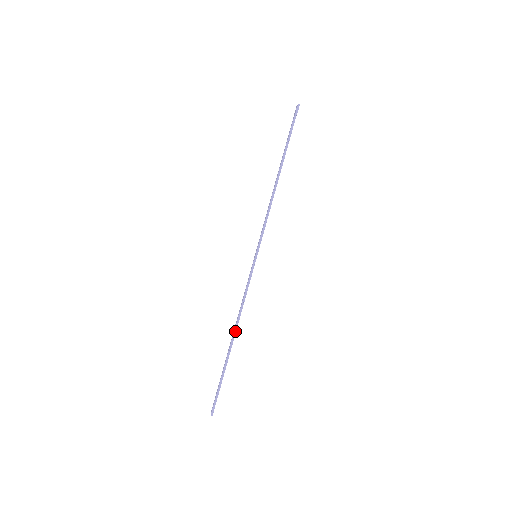
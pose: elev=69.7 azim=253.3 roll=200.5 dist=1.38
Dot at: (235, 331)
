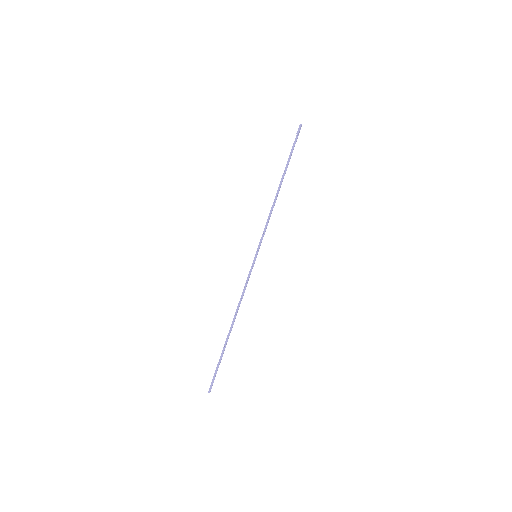
Dot at: (234, 320)
